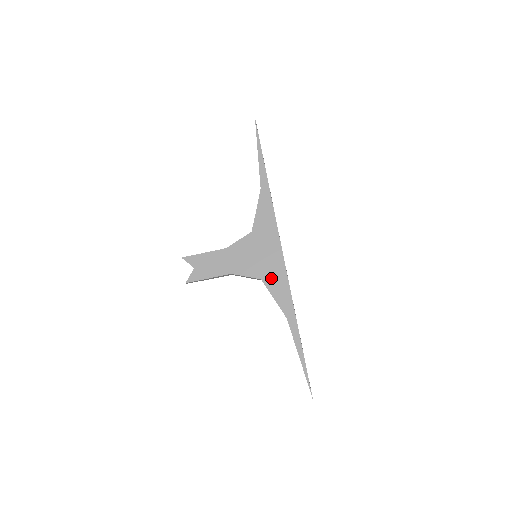
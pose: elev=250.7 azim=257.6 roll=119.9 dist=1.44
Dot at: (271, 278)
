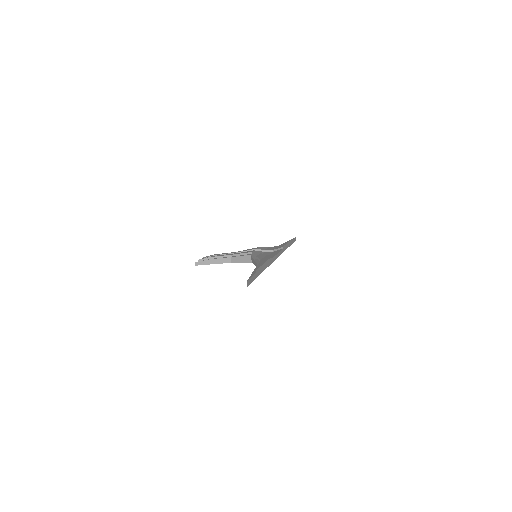
Dot at: occluded
